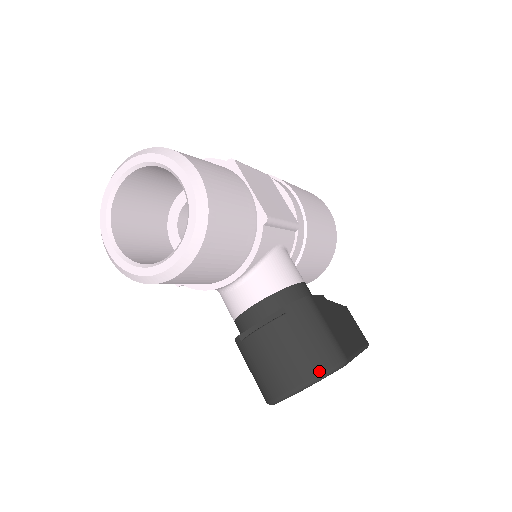
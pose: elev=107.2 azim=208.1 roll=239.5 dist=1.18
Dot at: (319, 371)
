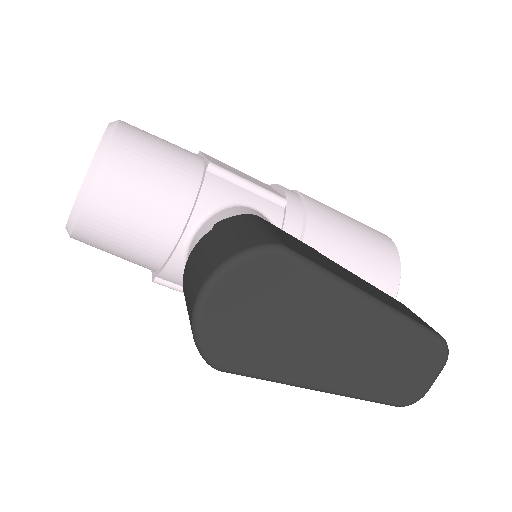
Dot at: (231, 254)
